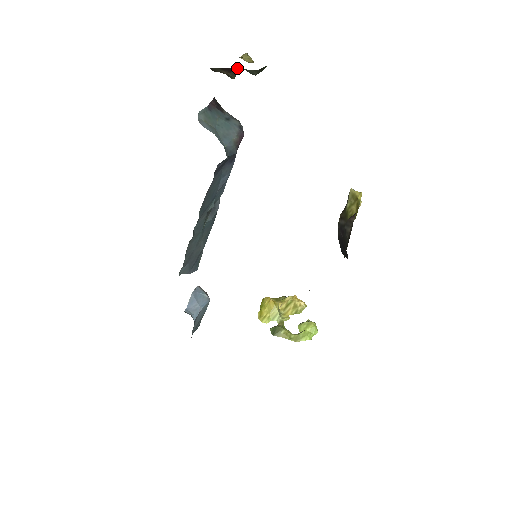
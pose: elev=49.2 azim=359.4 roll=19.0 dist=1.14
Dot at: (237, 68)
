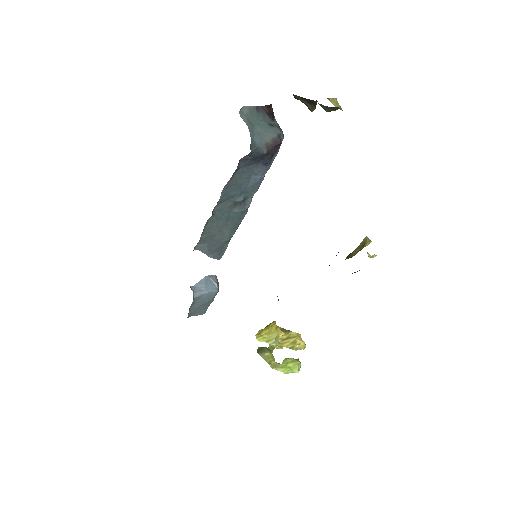
Dot at: (314, 101)
